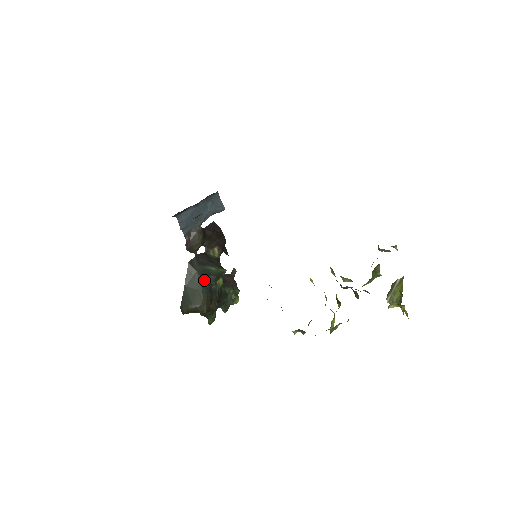
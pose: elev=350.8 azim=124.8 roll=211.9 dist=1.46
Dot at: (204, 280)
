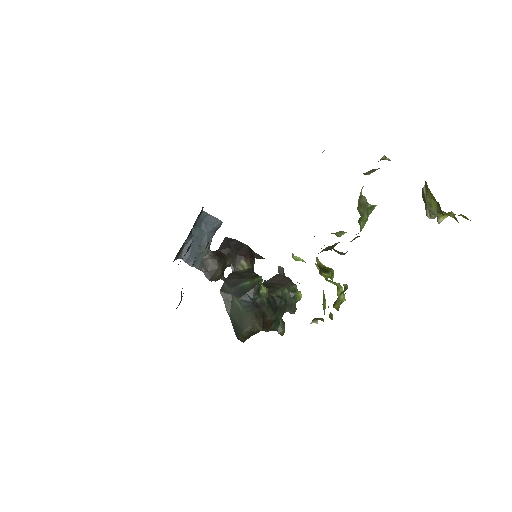
Dot at: (243, 299)
